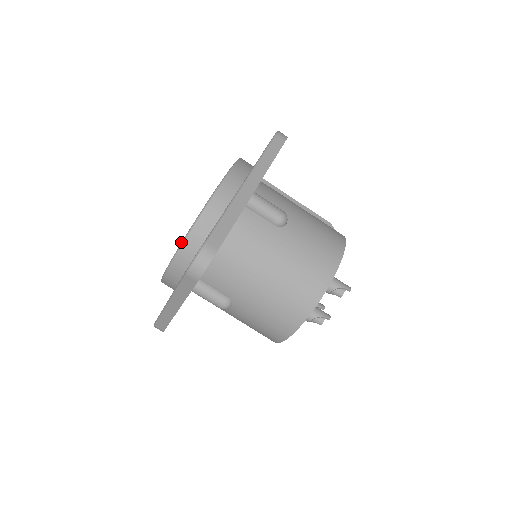
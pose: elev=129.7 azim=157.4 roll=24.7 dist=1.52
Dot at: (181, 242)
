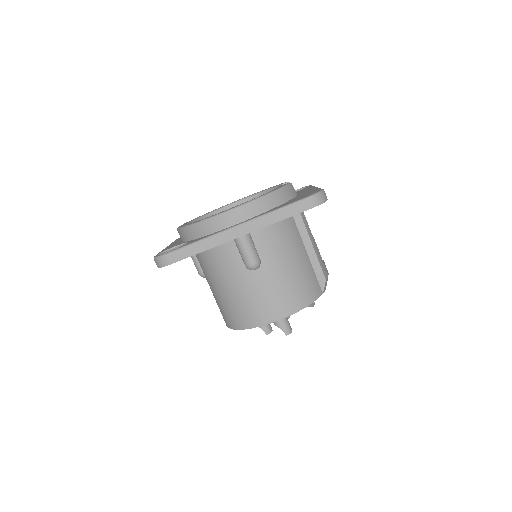
Dot at: (182, 226)
